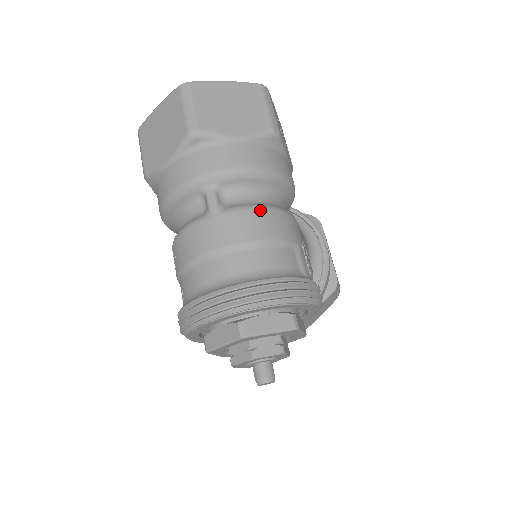
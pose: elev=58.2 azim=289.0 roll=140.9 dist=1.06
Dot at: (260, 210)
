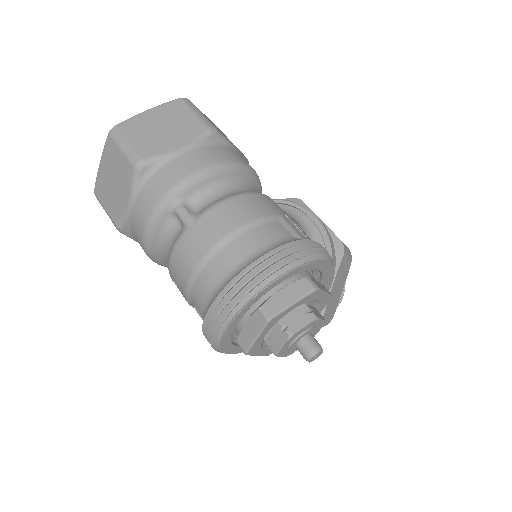
Dot at: (230, 200)
